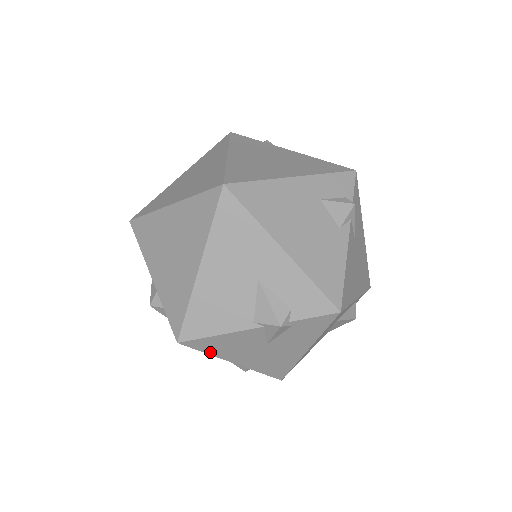
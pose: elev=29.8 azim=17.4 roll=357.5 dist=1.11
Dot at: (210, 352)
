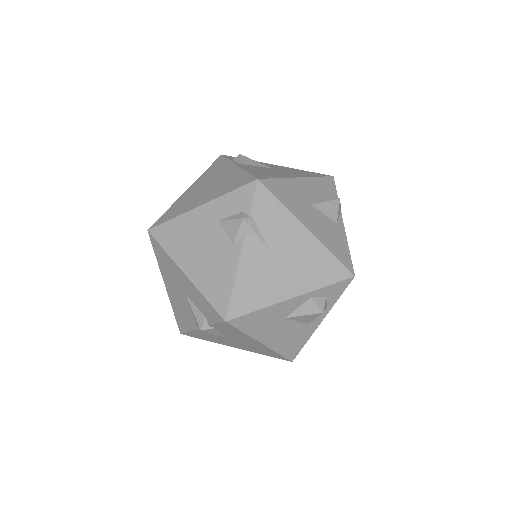
Dot at: (207, 340)
